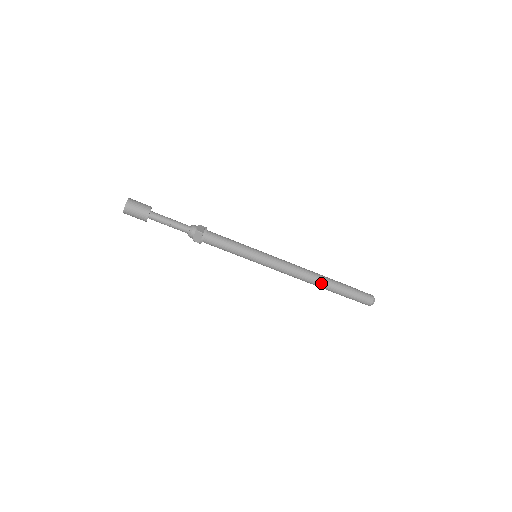
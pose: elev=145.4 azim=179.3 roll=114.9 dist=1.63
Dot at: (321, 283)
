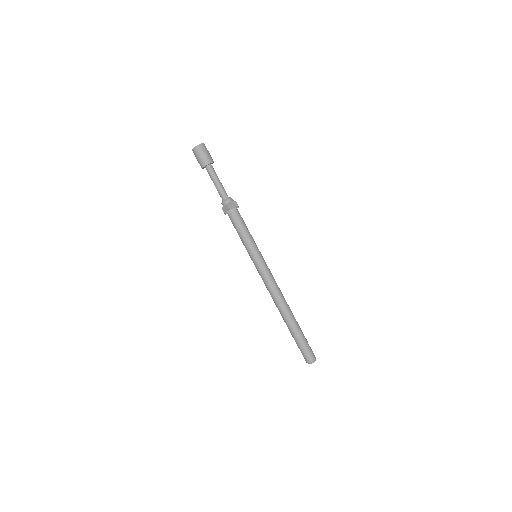
Dot at: (284, 315)
